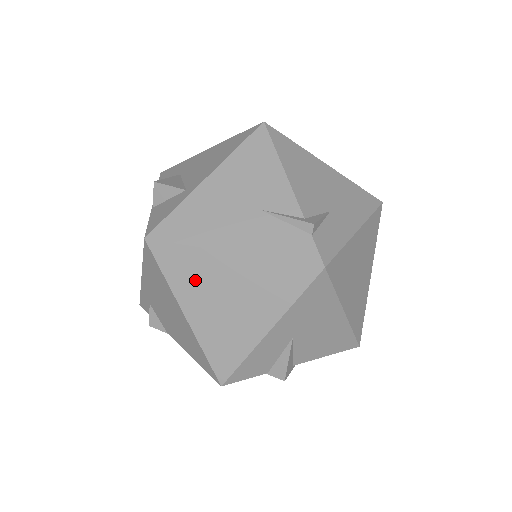
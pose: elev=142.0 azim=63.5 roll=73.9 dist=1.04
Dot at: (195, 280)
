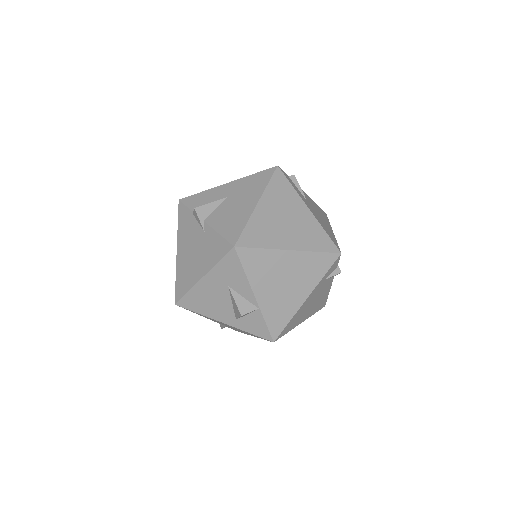
Dot at: occluded
